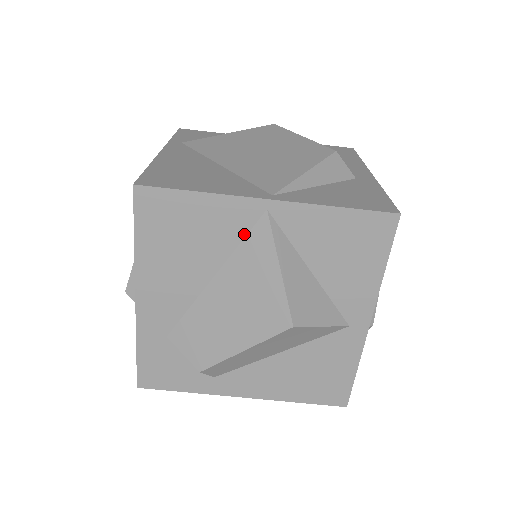
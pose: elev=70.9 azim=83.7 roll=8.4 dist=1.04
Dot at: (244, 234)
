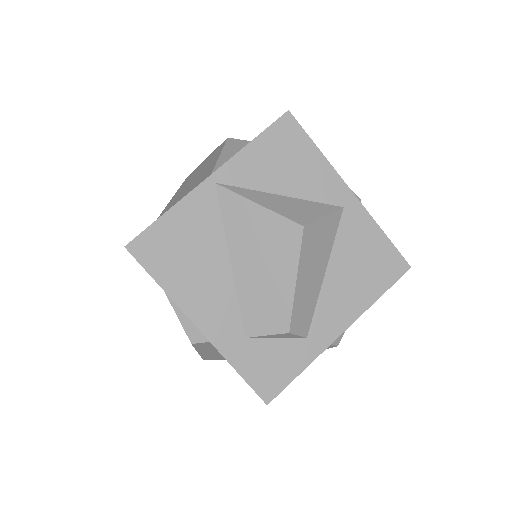
Dot at: (218, 212)
